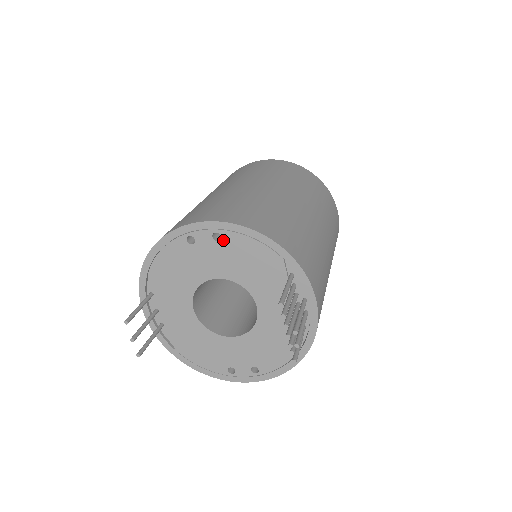
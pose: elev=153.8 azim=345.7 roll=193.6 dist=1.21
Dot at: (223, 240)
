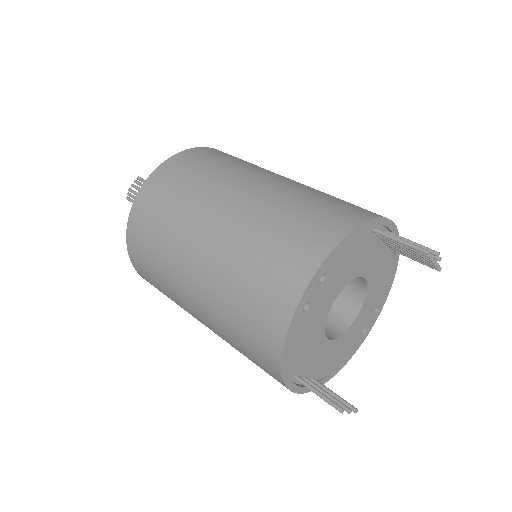
Dot at: (327, 274)
